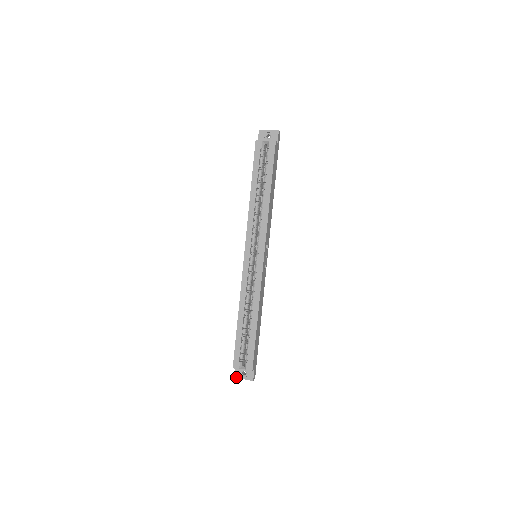
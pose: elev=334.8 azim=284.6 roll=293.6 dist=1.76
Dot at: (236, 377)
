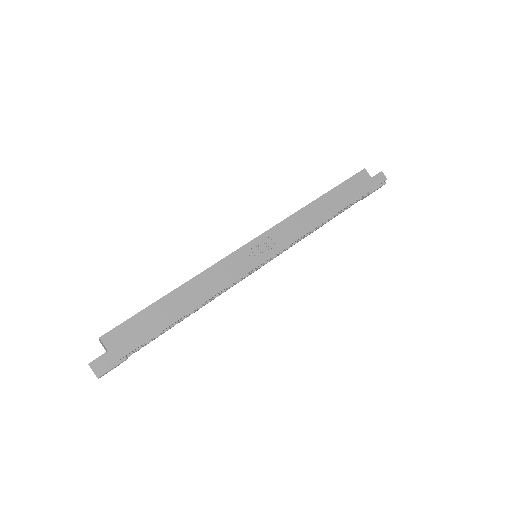
Dot at: occluded
